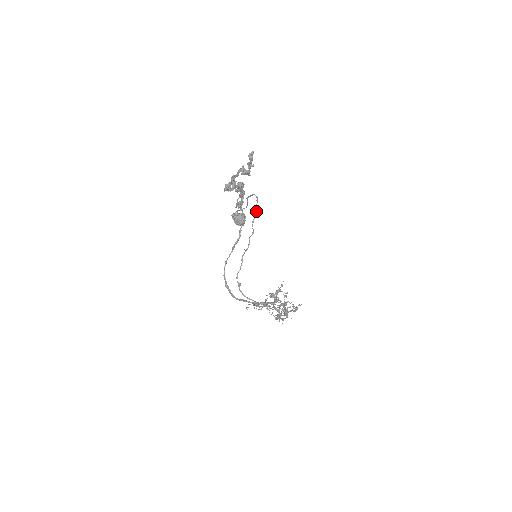
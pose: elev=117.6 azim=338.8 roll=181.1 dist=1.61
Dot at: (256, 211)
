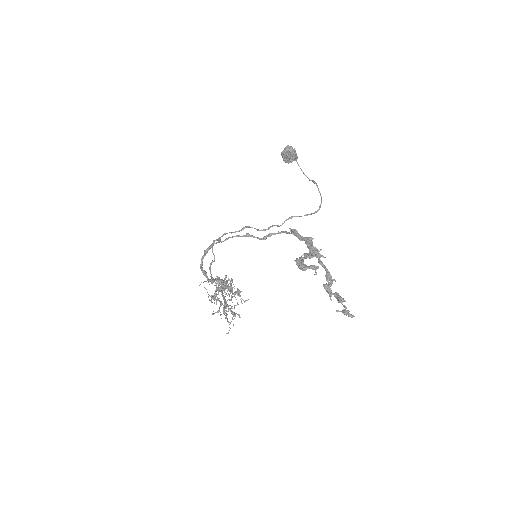
Dot at: (304, 215)
